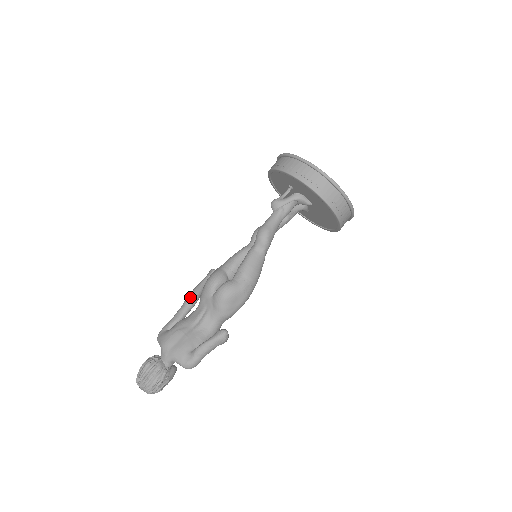
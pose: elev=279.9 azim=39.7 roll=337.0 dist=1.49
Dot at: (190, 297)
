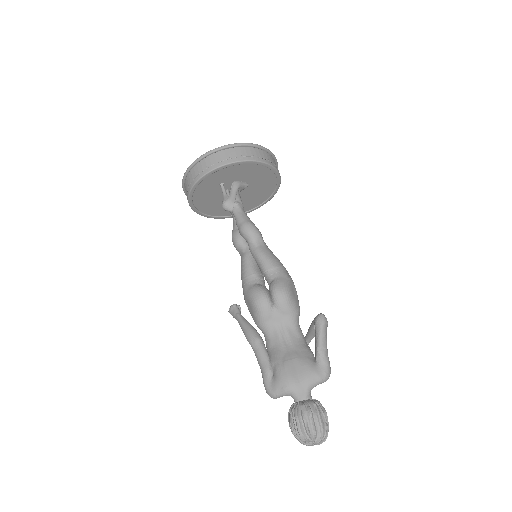
Dot at: (253, 336)
